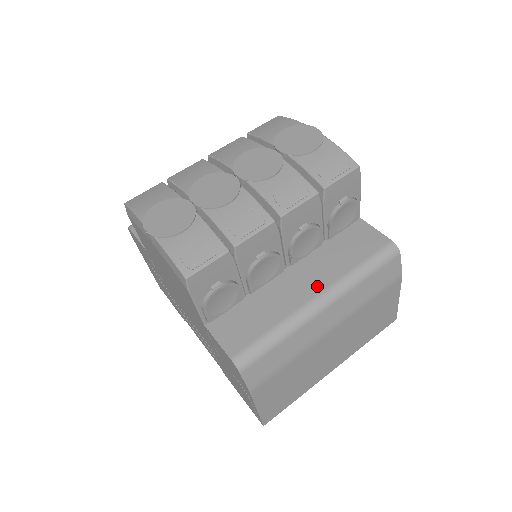
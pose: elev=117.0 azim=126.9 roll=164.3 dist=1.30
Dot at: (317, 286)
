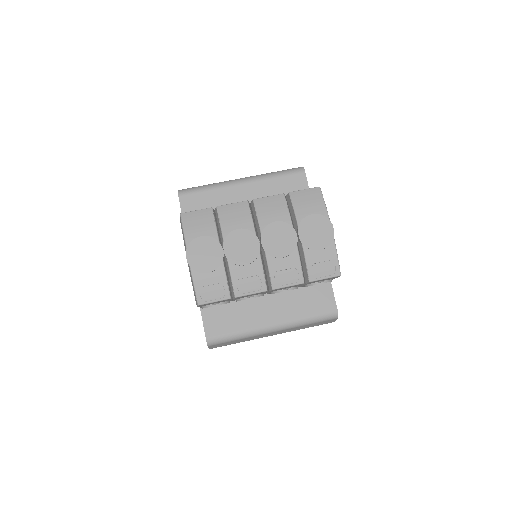
Dot at: (276, 318)
